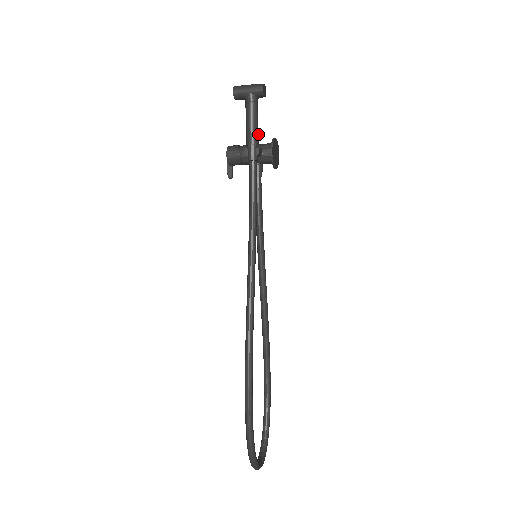
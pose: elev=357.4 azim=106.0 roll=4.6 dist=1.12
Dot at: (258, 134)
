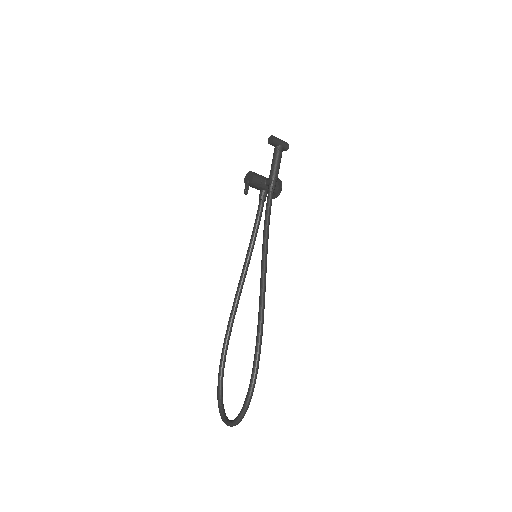
Dot at: occluded
